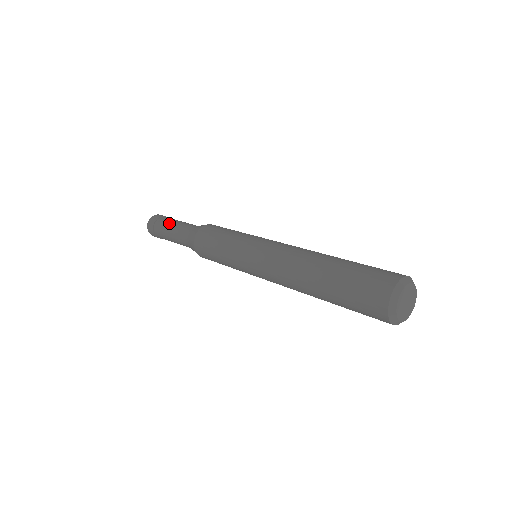
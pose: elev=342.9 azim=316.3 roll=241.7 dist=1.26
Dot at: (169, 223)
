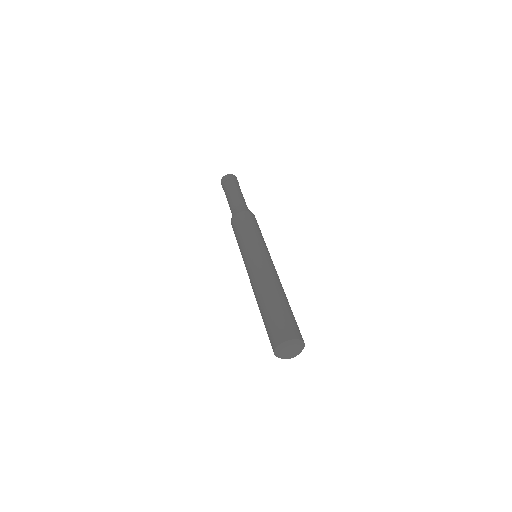
Dot at: (229, 191)
